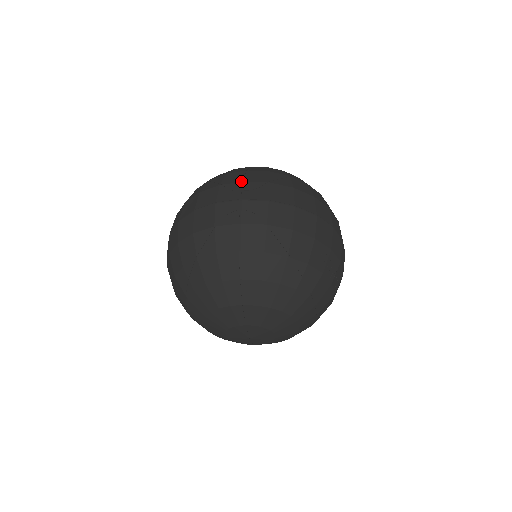
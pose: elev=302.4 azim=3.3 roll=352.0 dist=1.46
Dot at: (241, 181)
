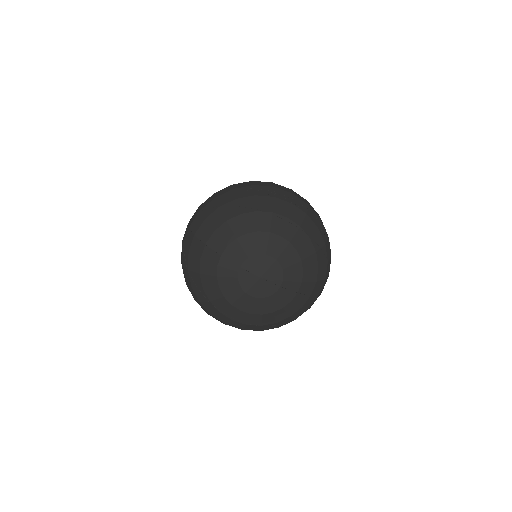
Dot at: occluded
